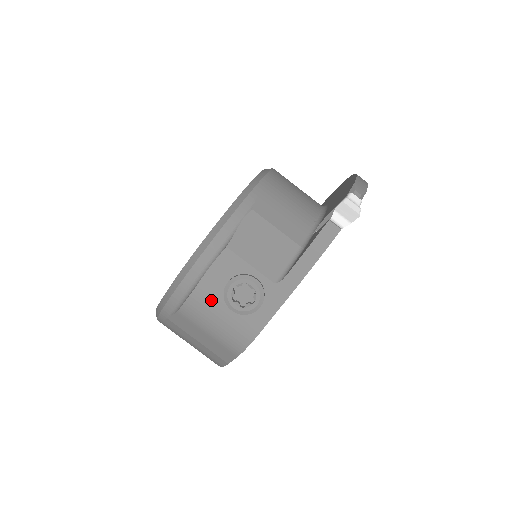
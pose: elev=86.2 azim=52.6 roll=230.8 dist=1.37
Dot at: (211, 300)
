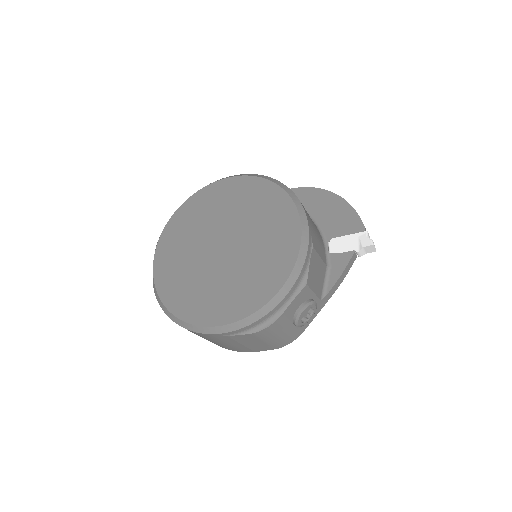
Dot at: (285, 323)
